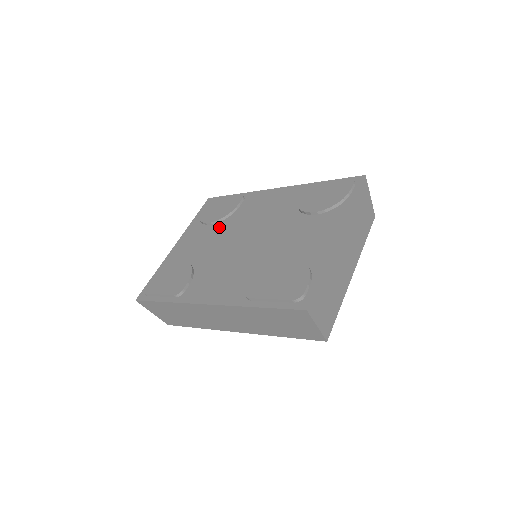
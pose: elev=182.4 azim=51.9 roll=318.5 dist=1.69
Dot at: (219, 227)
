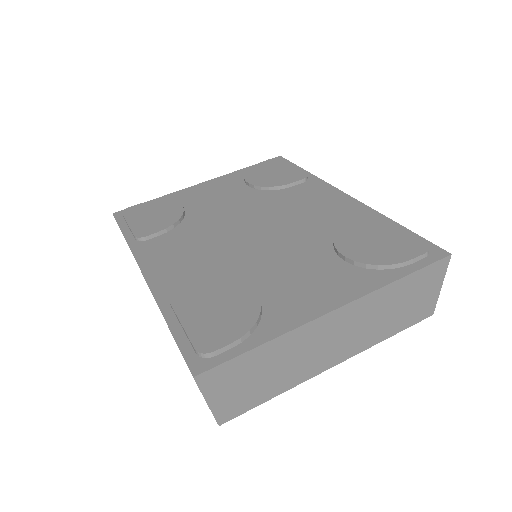
Dot at: (250, 194)
